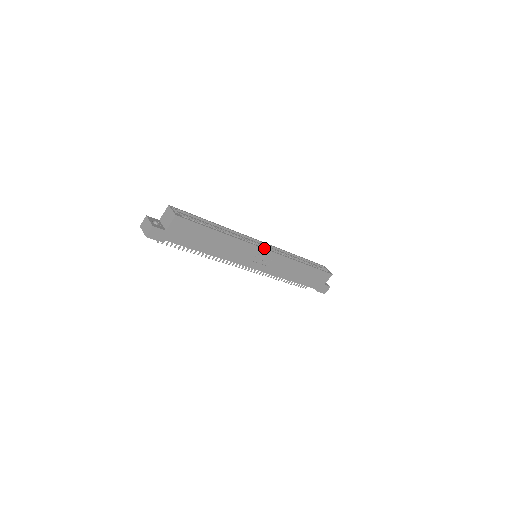
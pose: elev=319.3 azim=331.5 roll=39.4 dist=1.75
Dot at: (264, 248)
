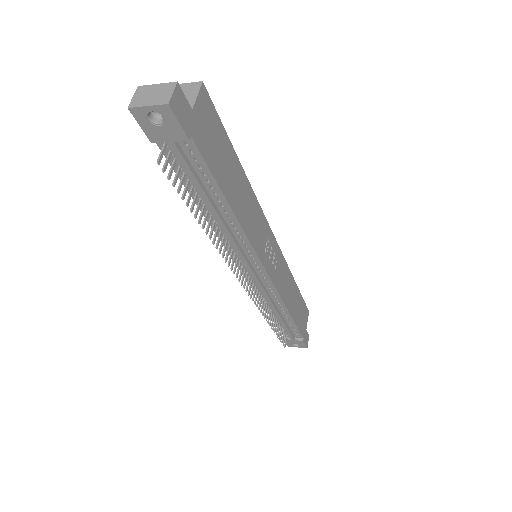
Dot at: (271, 231)
